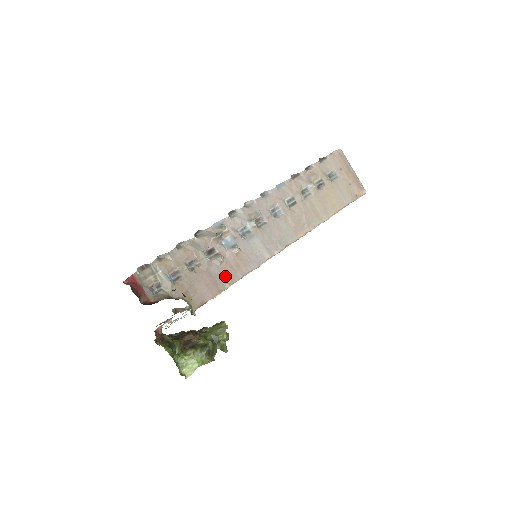
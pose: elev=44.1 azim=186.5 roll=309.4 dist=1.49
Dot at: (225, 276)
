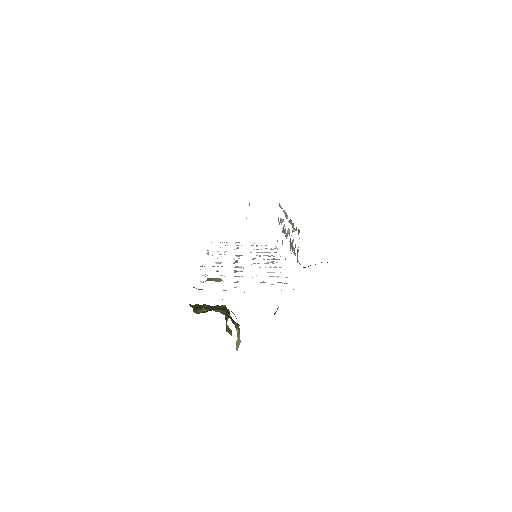
Dot at: occluded
